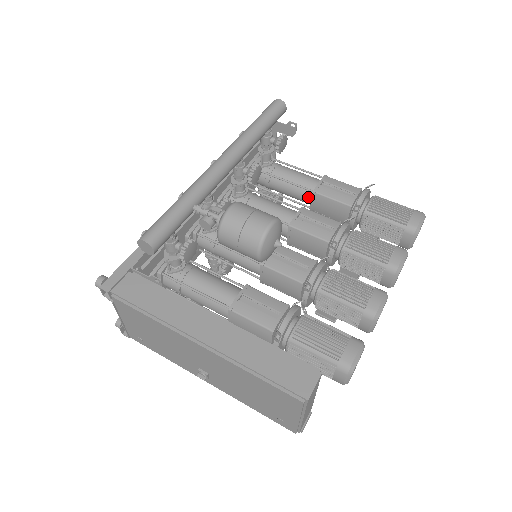
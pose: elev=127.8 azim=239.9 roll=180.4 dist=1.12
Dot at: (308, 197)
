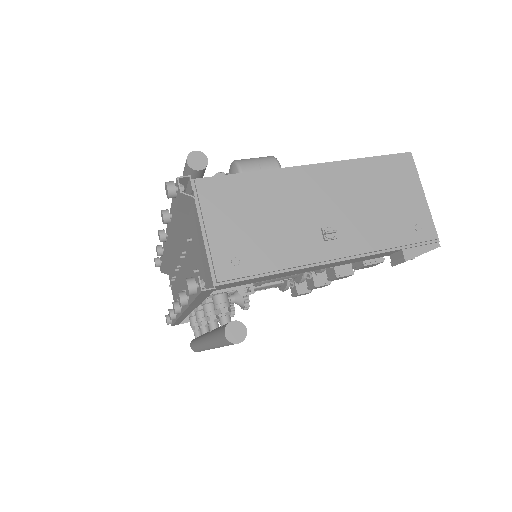
Dot at: occluded
